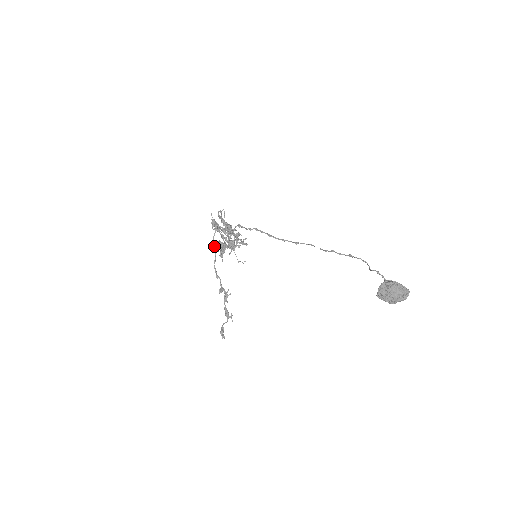
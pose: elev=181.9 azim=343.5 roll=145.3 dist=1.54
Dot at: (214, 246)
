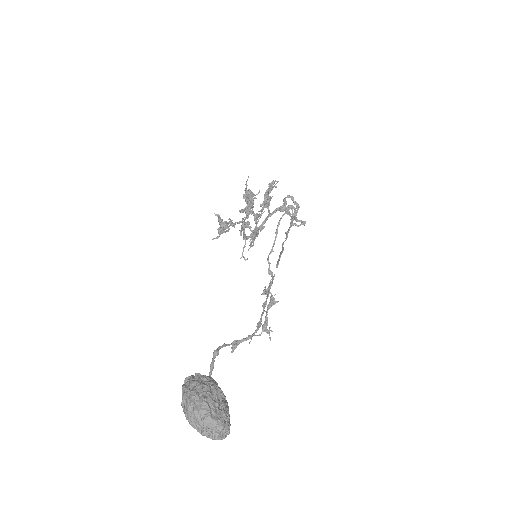
Dot at: (277, 230)
